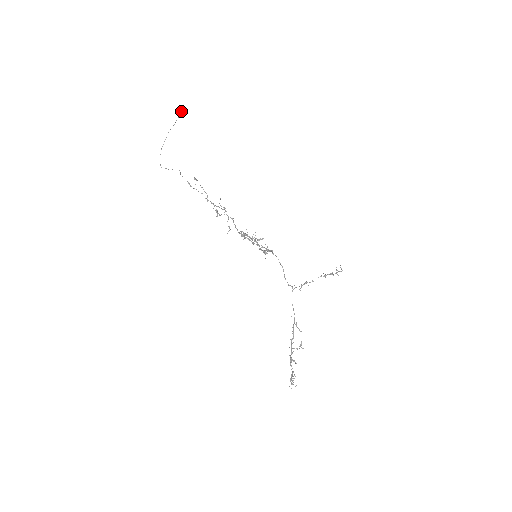
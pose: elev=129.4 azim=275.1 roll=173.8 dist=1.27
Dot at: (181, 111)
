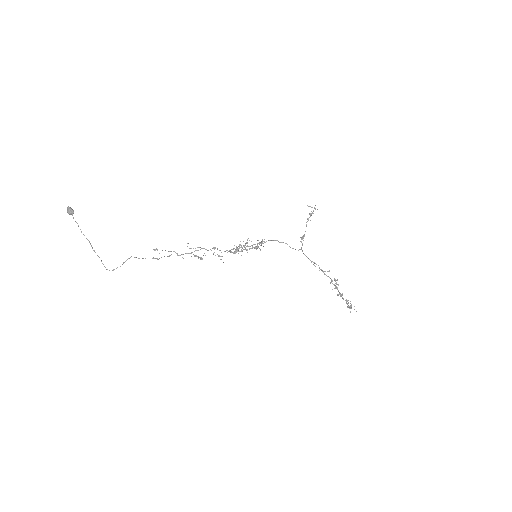
Dot at: (70, 208)
